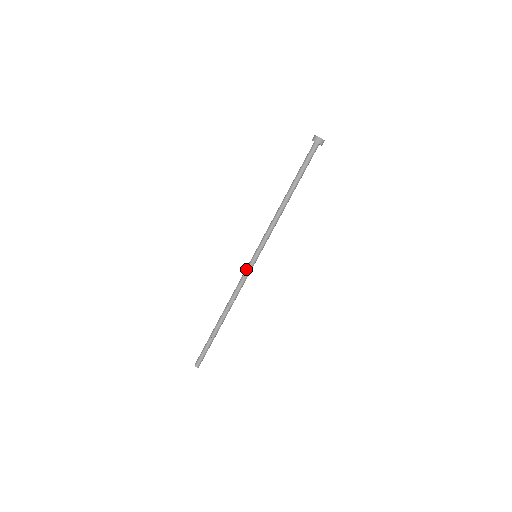
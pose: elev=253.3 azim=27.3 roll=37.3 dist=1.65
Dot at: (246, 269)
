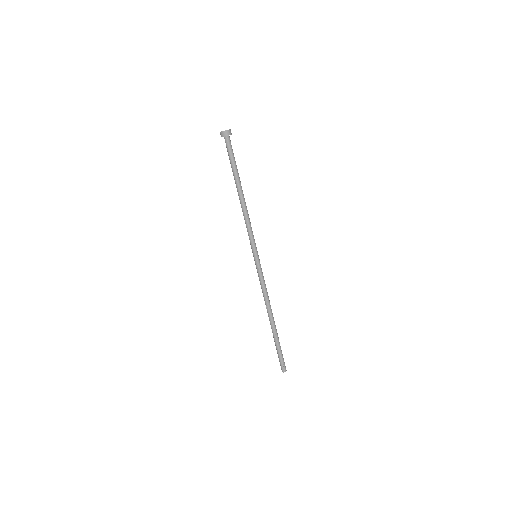
Dot at: (257, 271)
